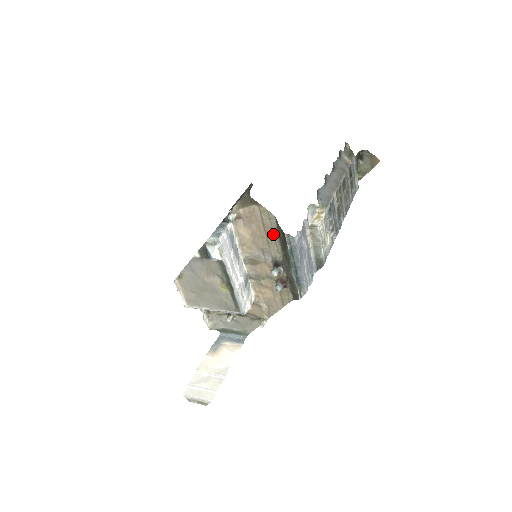
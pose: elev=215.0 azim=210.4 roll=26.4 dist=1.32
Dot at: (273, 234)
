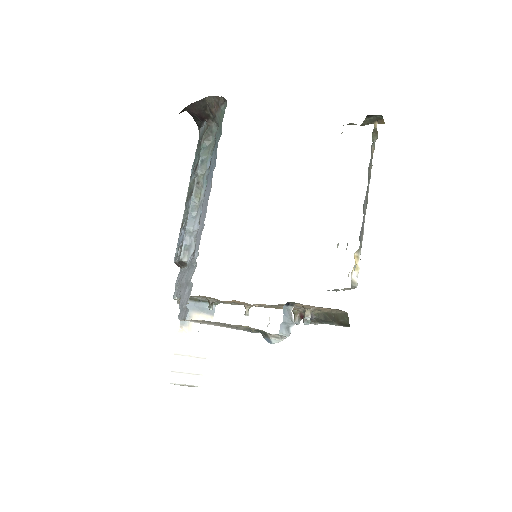
Dot at: (329, 311)
